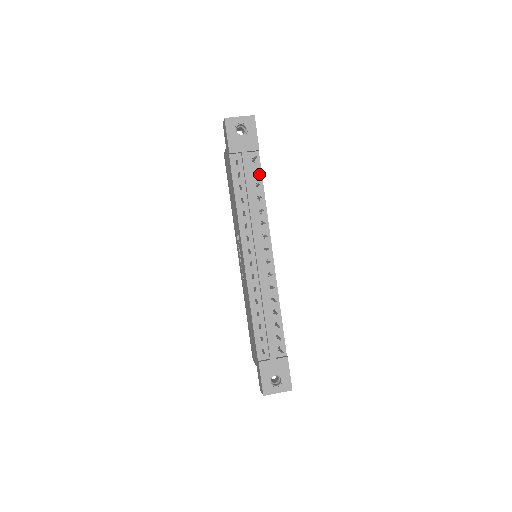
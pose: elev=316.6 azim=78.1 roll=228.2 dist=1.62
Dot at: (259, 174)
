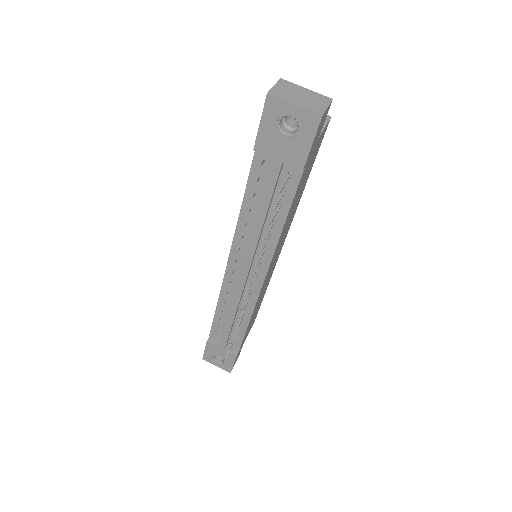
Dot at: (290, 196)
